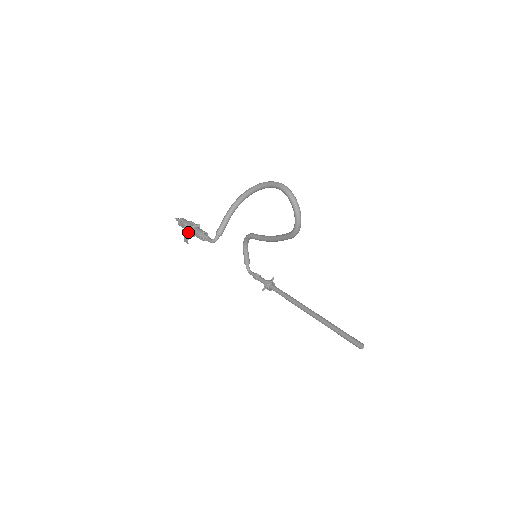
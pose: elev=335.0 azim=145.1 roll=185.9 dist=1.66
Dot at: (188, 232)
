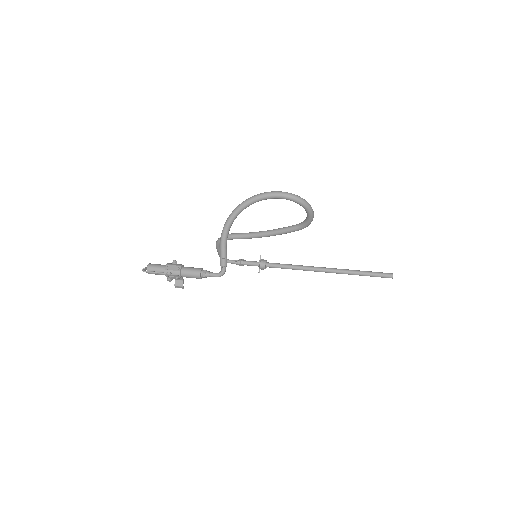
Dot at: occluded
